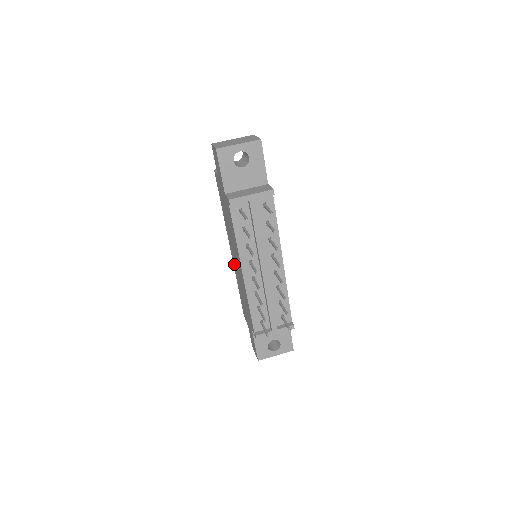
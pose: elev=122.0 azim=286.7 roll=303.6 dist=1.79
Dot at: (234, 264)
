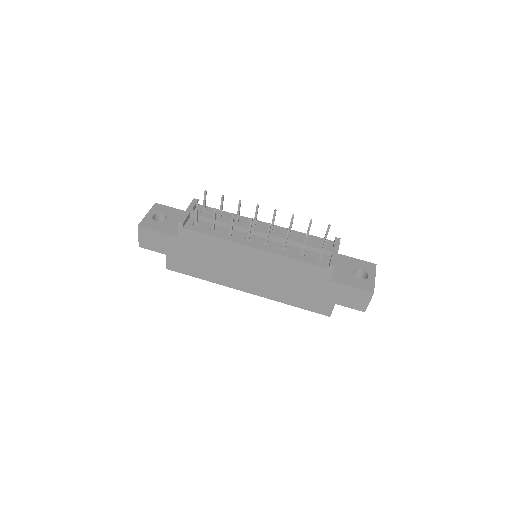
Dot at: (261, 290)
